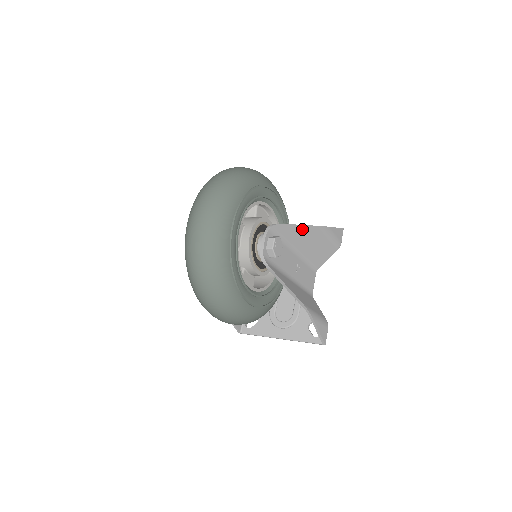
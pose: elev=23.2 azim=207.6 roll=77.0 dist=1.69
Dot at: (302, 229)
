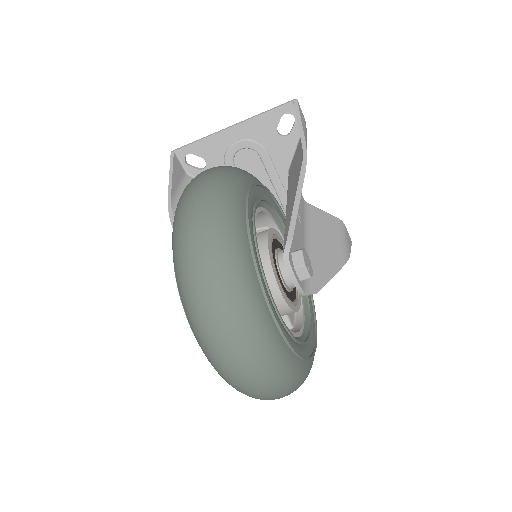
Dot at: occluded
